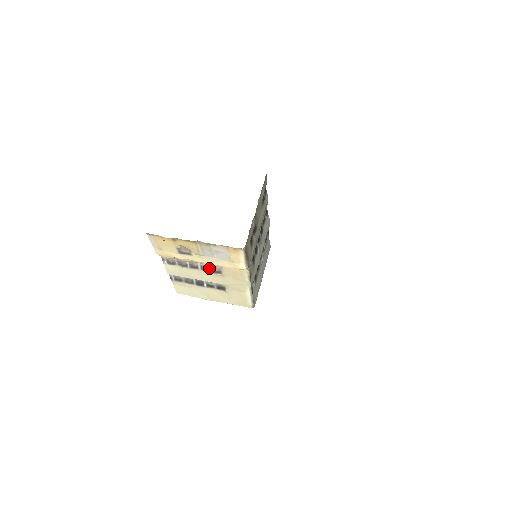
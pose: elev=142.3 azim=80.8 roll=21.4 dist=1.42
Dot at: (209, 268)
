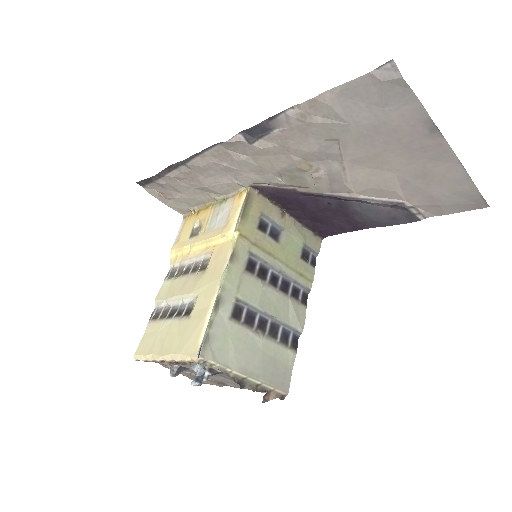
Dot at: (200, 266)
